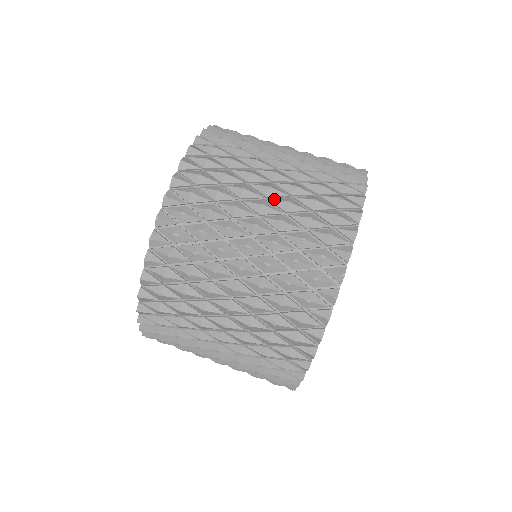
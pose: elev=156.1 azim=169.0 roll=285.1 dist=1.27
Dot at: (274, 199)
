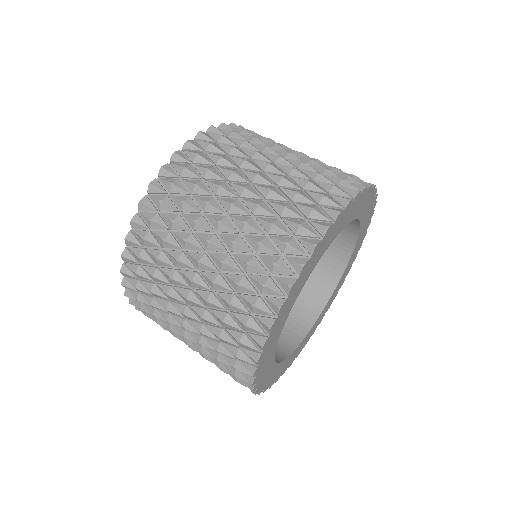
Dot at: (306, 157)
